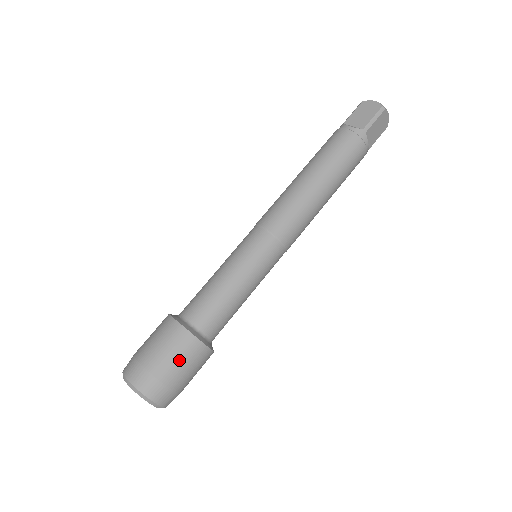
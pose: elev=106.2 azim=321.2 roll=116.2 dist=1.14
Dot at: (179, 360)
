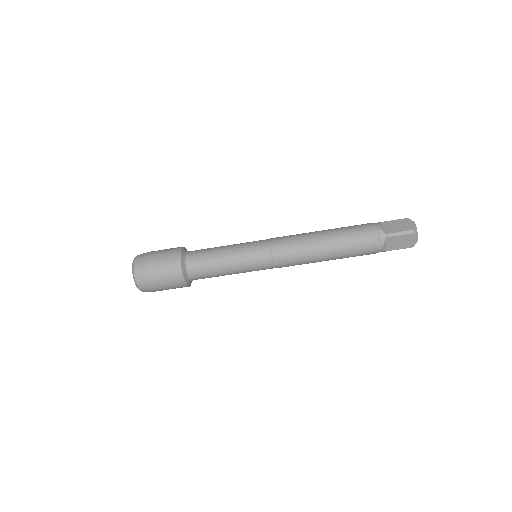
Dot at: (164, 271)
